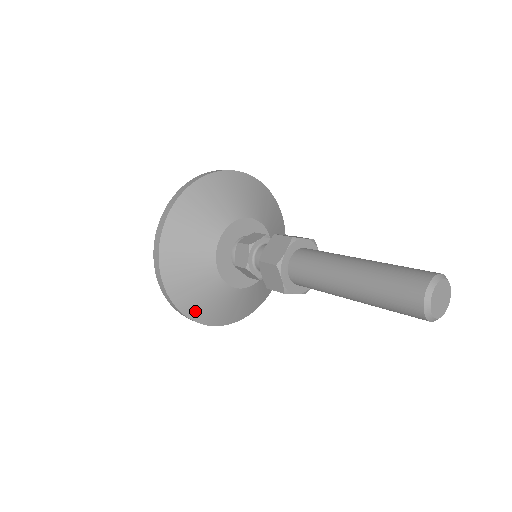
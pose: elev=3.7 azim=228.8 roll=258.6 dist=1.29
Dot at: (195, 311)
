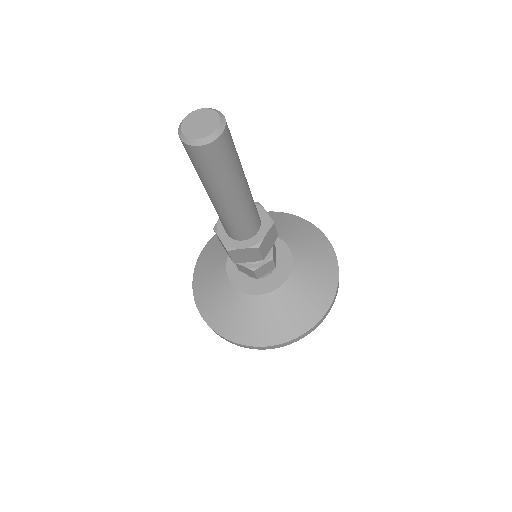
Dot at: (228, 329)
